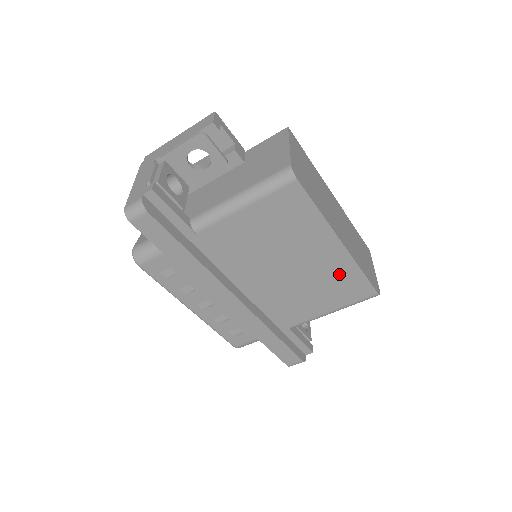
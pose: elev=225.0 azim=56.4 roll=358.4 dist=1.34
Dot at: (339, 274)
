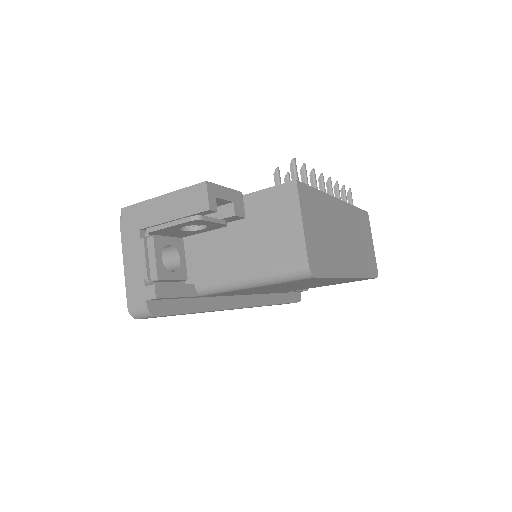
Dot at: (343, 281)
